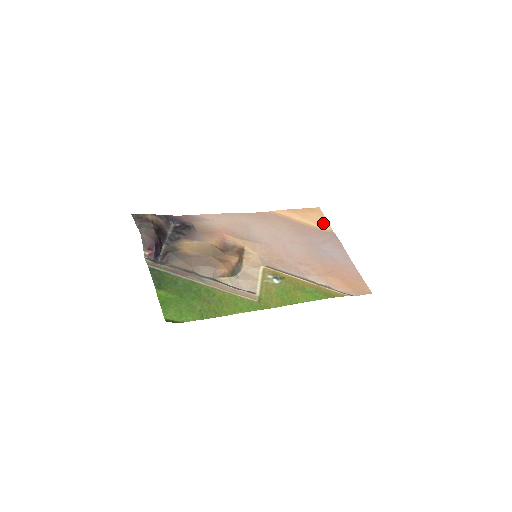
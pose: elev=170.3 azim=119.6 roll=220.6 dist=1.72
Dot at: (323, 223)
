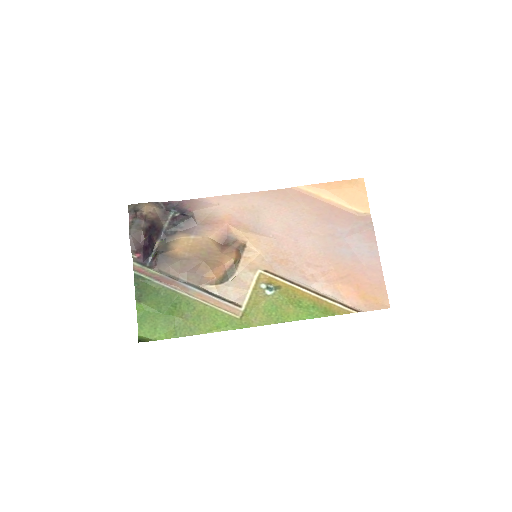
Dot at: (360, 203)
